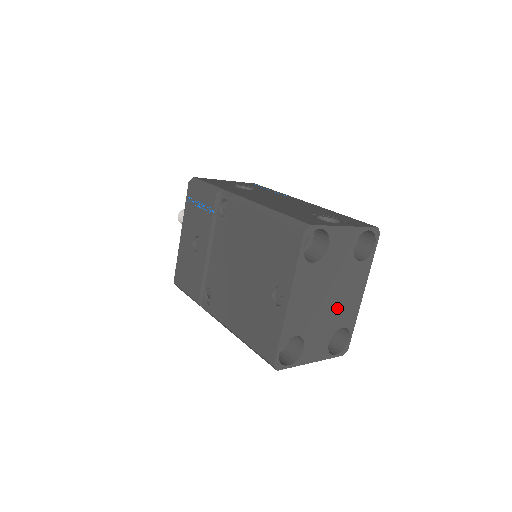
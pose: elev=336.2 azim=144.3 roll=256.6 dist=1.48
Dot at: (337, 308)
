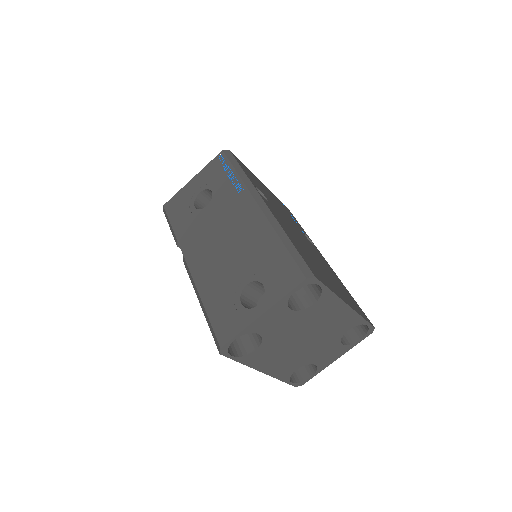
Dot at: (324, 333)
